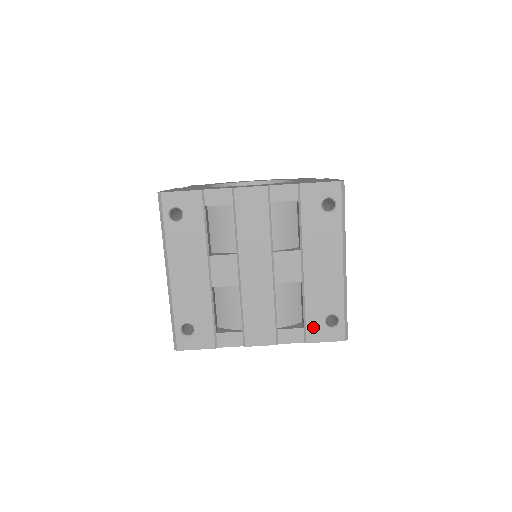
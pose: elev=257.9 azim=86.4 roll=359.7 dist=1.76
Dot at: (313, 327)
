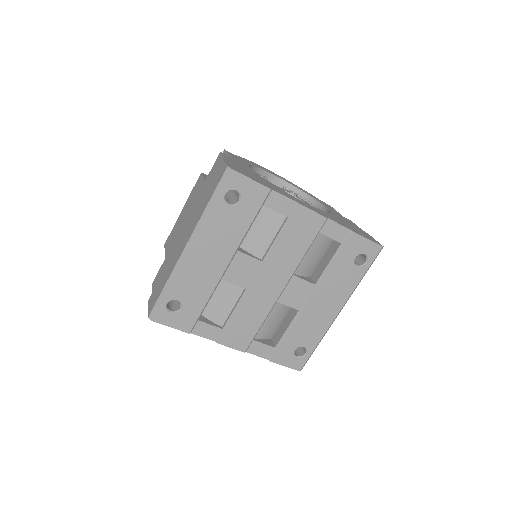
Dot at: (283, 350)
